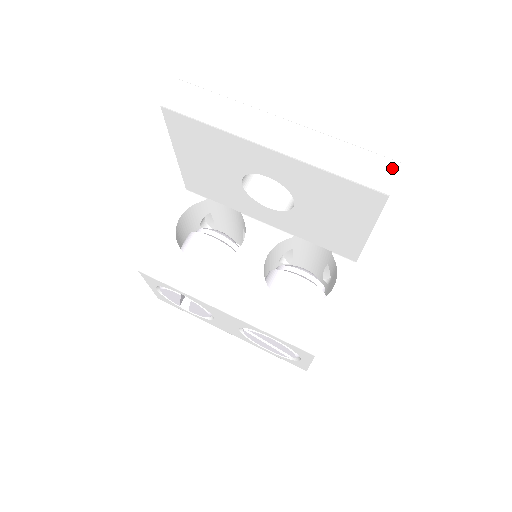
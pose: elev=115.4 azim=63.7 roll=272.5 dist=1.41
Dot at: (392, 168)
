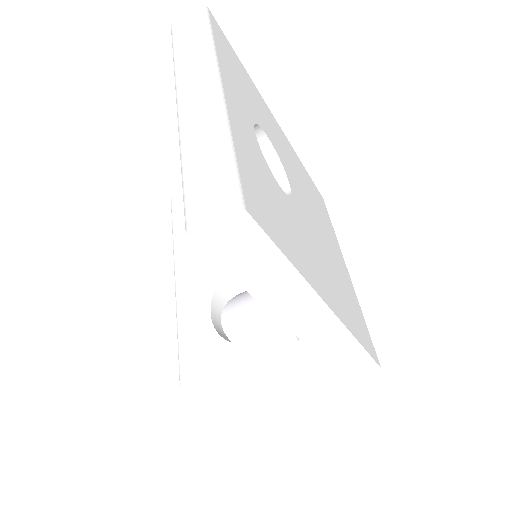
Dot at: (219, 203)
